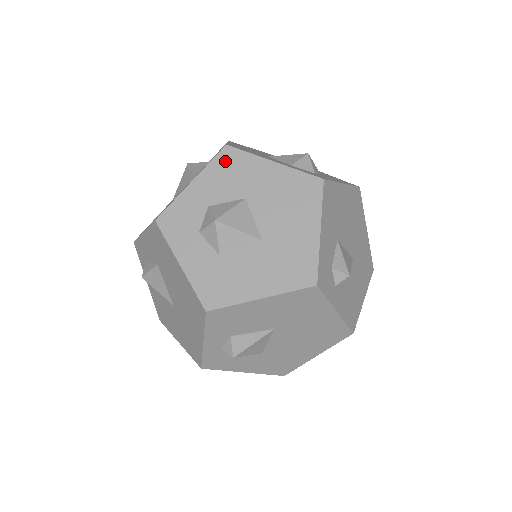
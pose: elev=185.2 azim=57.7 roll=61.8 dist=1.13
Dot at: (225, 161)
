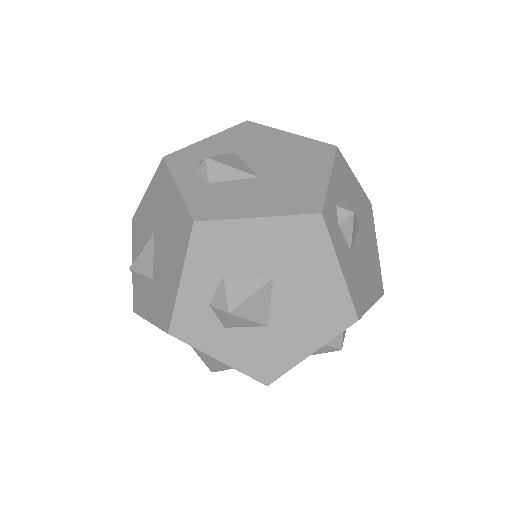
Dot at: occluded
